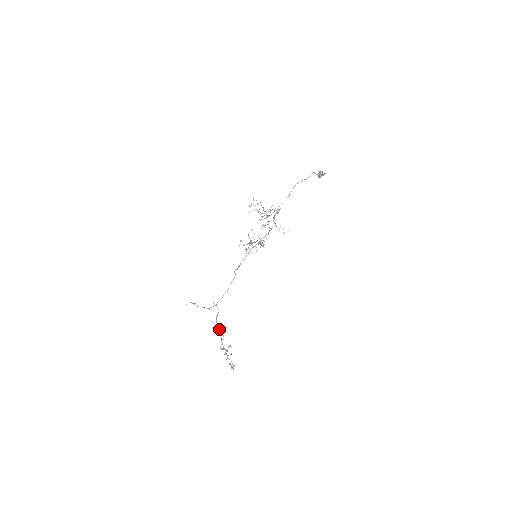
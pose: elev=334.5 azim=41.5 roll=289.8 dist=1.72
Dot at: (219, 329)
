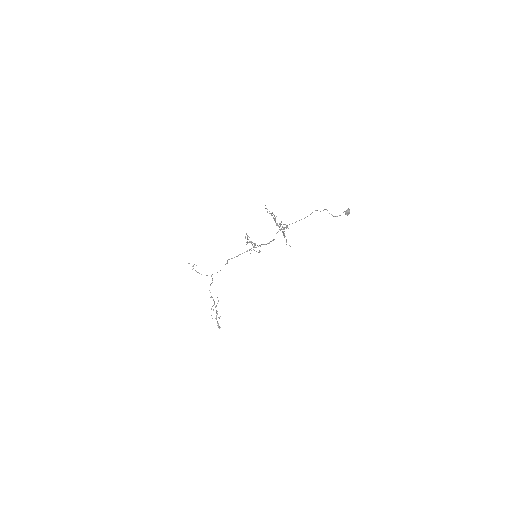
Dot at: occluded
